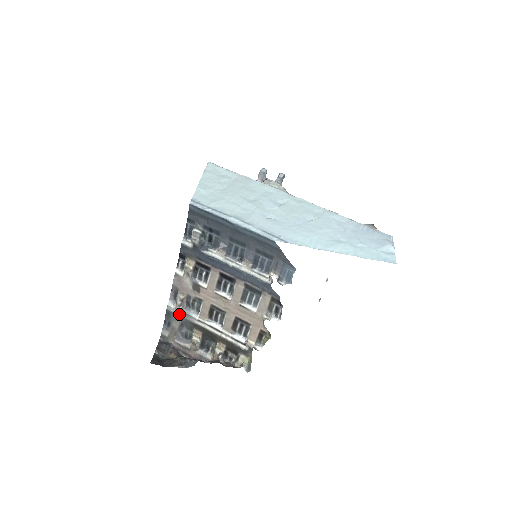
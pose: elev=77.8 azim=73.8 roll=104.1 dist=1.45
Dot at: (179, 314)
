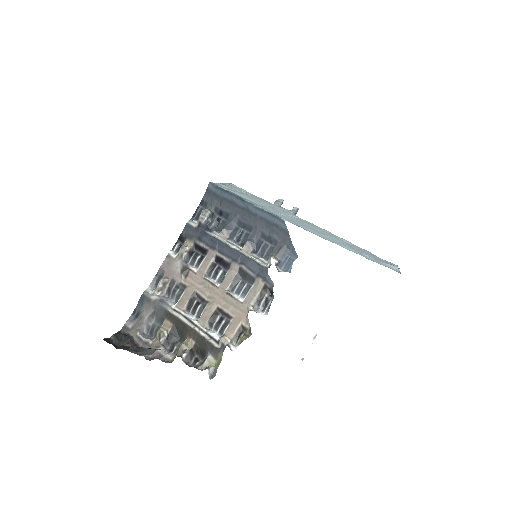
Dot at: (155, 300)
